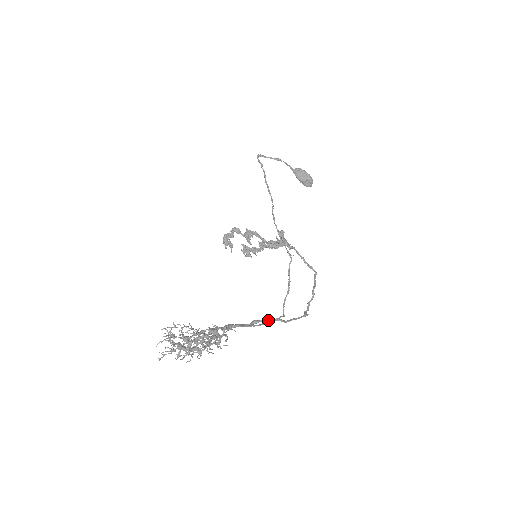
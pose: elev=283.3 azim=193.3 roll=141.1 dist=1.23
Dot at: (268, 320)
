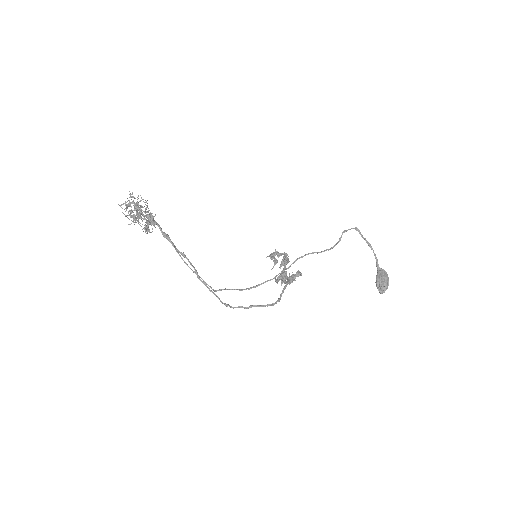
Dot at: (190, 262)
